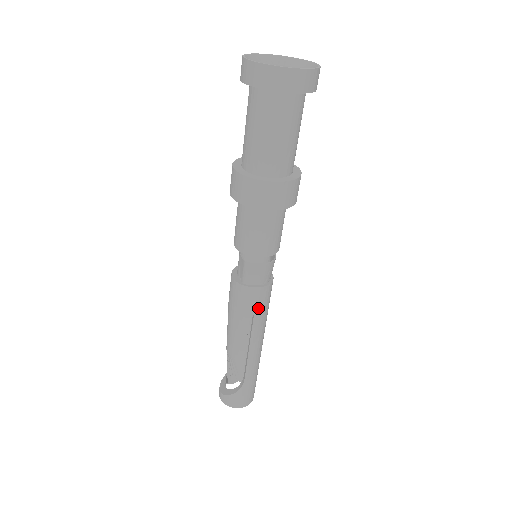
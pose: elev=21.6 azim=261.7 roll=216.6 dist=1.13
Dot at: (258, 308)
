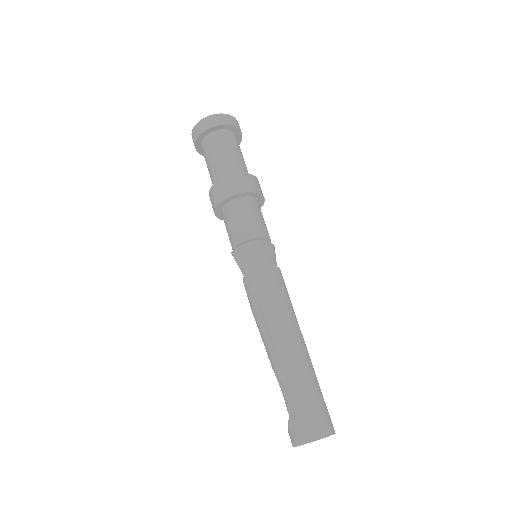
Dot at: (261, 294)
